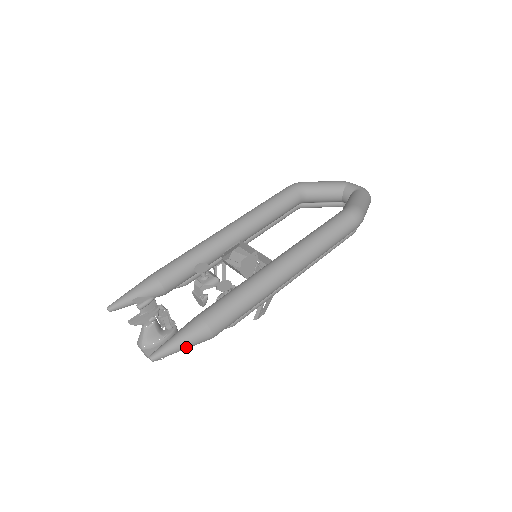
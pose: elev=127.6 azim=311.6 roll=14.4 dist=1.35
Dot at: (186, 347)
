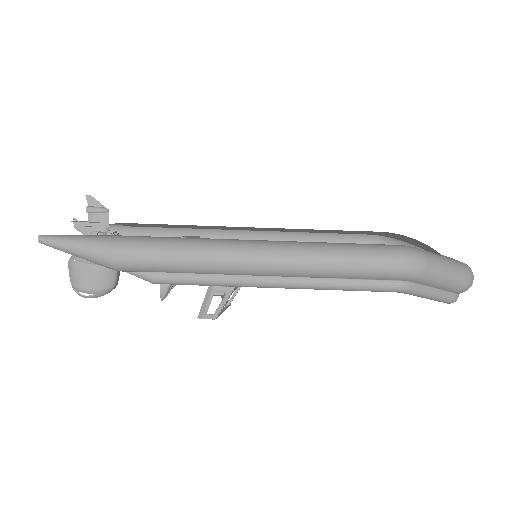
Dot at: (78, 251)
